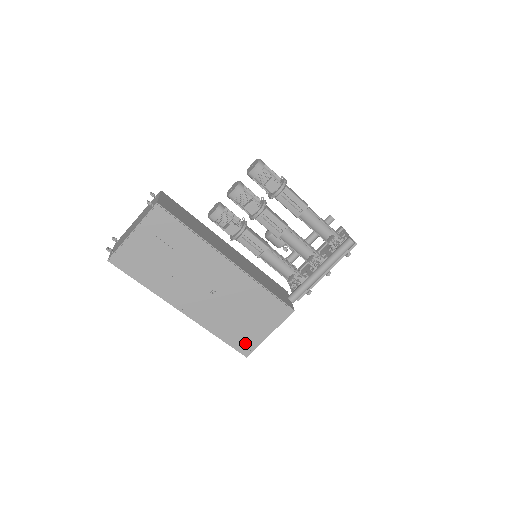
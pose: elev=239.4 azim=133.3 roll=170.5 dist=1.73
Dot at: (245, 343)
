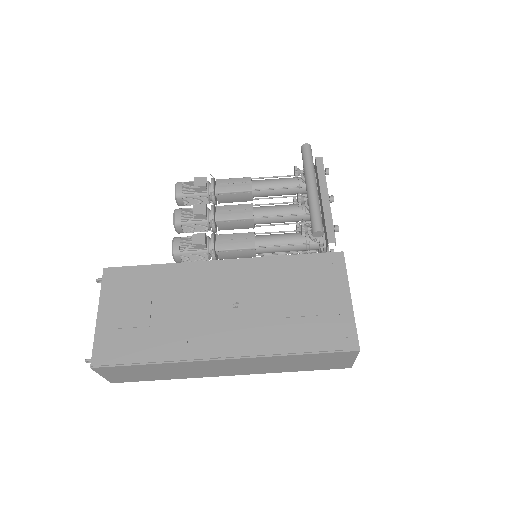
Dot at: (336, 332)
